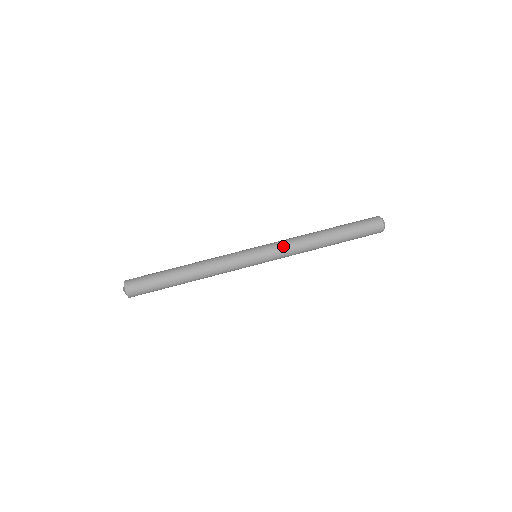
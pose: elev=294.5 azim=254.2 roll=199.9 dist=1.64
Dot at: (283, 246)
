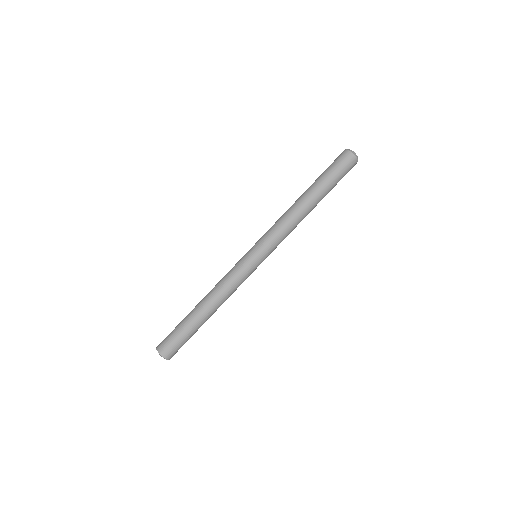
Dot at: (272, 231)
